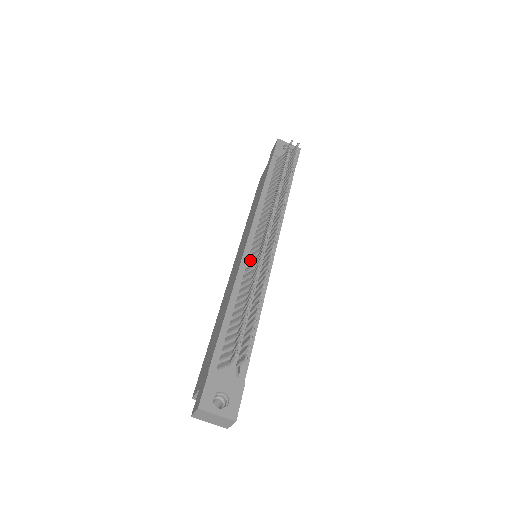
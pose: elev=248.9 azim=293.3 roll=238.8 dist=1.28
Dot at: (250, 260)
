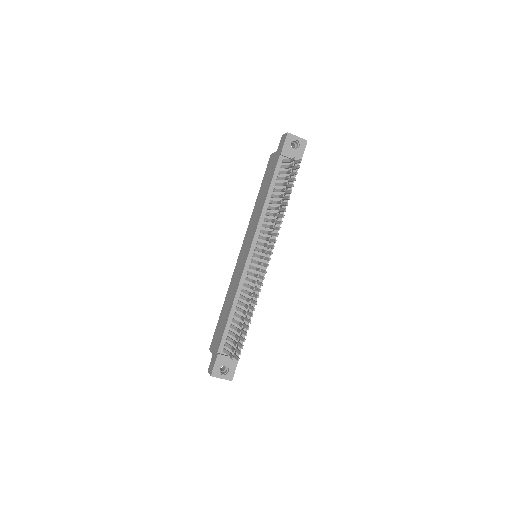
Dot at: (249, 272)
